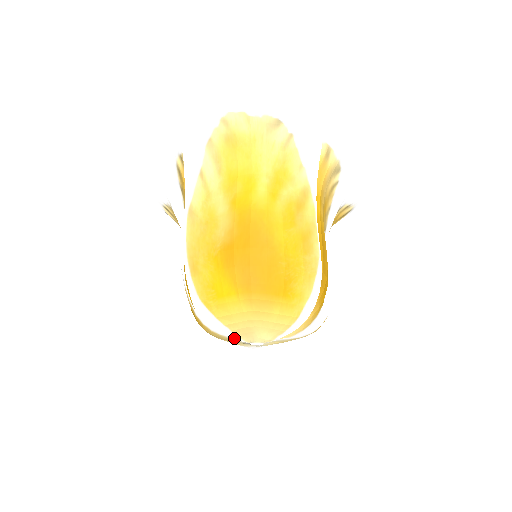
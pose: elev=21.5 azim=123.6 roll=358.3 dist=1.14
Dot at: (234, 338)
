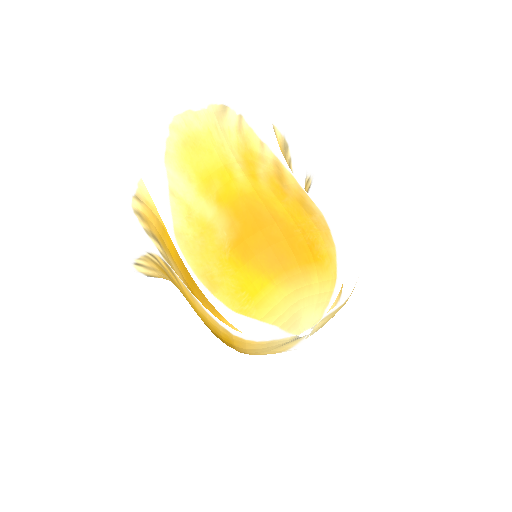
Dot at: (284, 336)
